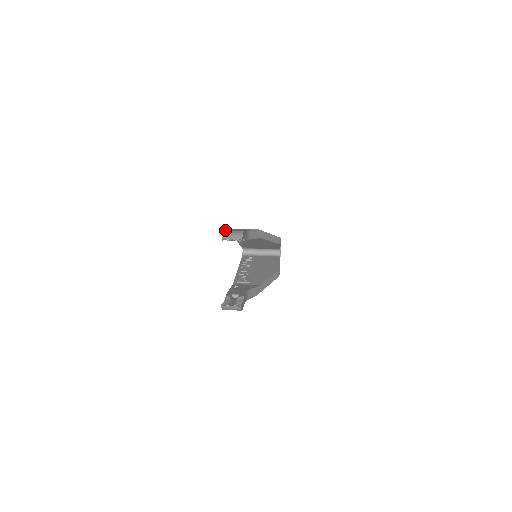
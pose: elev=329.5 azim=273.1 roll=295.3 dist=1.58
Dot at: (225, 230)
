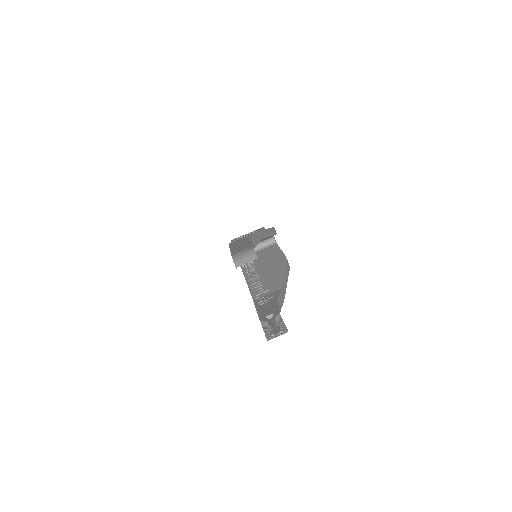
Dot at: (231, 255)
